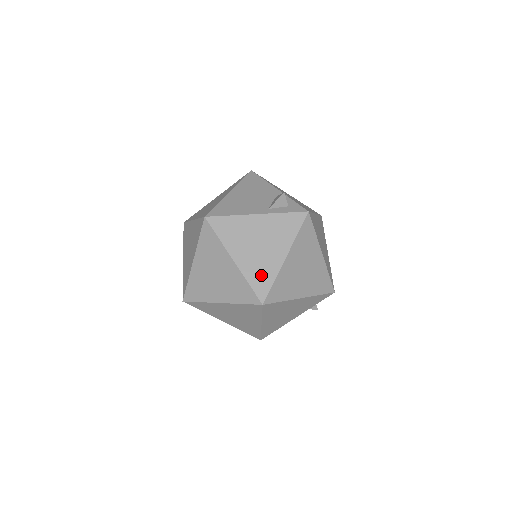
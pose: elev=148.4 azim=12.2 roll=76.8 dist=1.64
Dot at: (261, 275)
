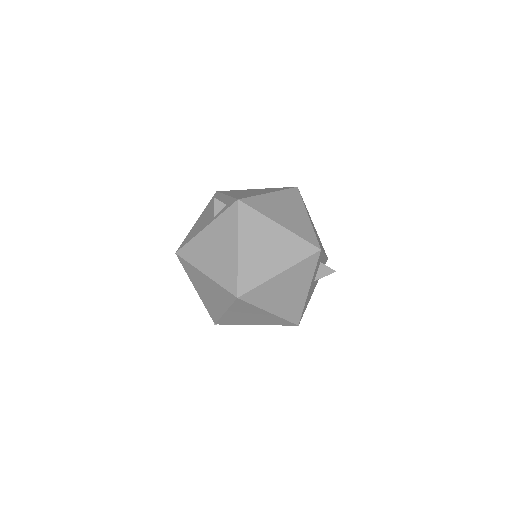
Dot at: (227, 274)
